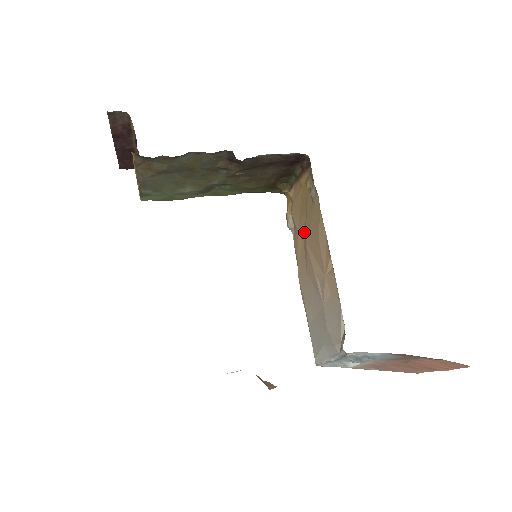
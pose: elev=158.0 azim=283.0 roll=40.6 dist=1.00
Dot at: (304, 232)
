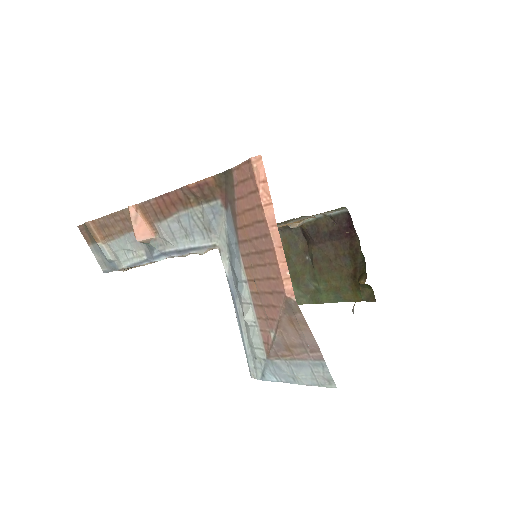
Dot at: occluded
